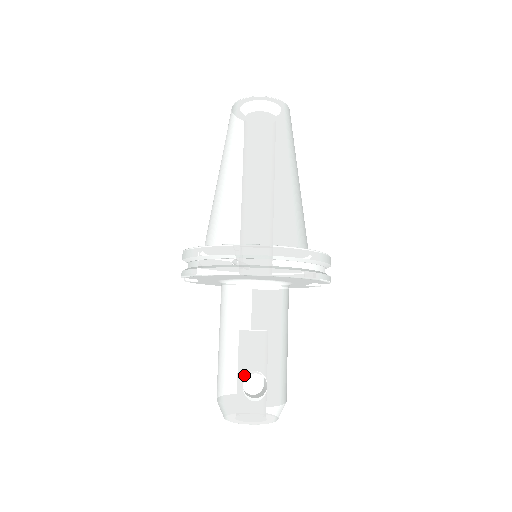
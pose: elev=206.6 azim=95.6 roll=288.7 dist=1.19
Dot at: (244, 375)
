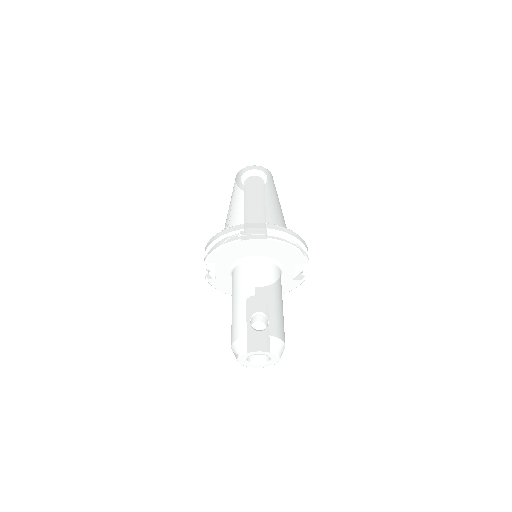
Dot at: (251, 315)
